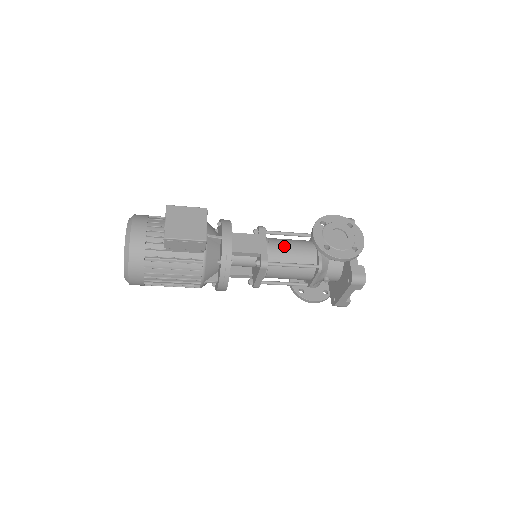
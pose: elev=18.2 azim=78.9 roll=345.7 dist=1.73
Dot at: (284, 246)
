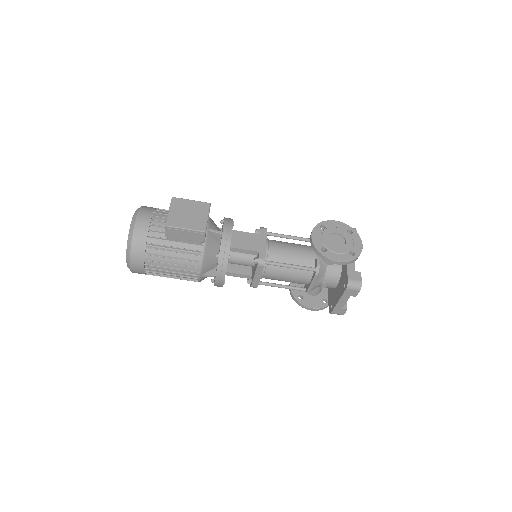
Dot at: (283, 247)
